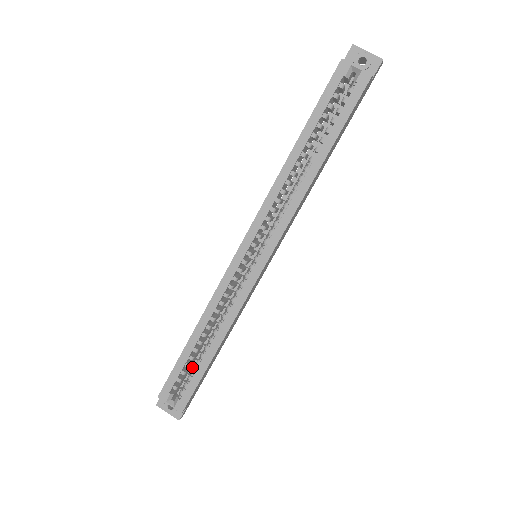
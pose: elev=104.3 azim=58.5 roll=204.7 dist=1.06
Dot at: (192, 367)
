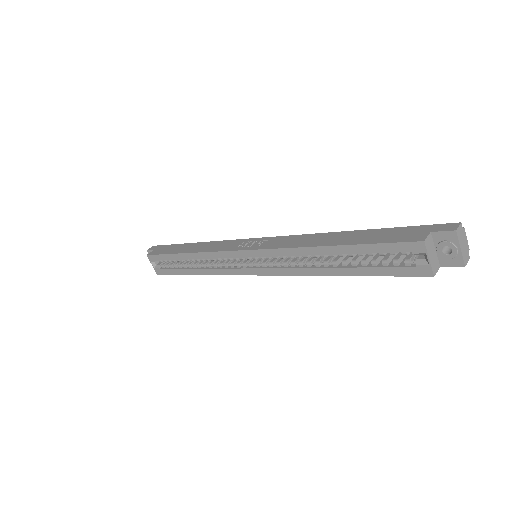
Dot at: occluded
